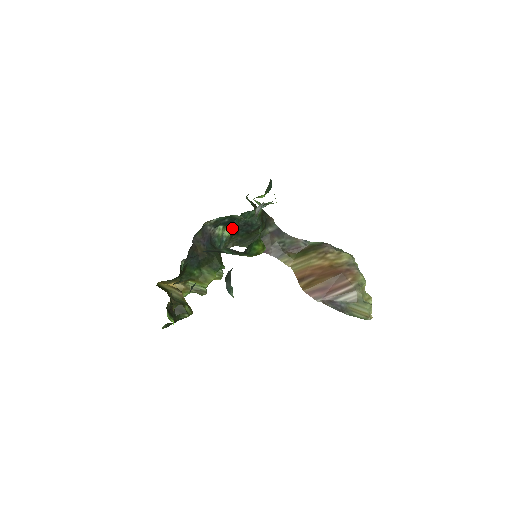
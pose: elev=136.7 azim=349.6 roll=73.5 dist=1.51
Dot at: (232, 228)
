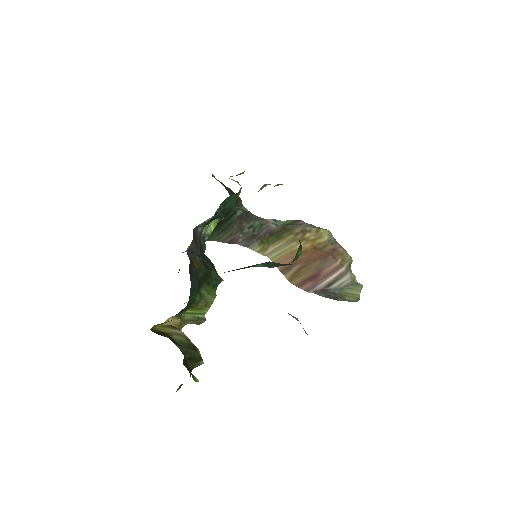
Dot at: (216, 222)
